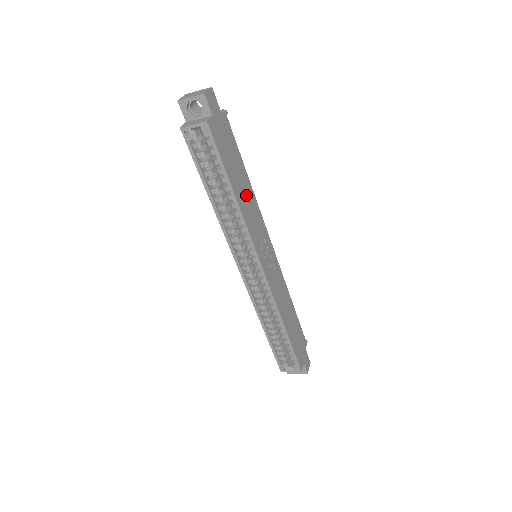
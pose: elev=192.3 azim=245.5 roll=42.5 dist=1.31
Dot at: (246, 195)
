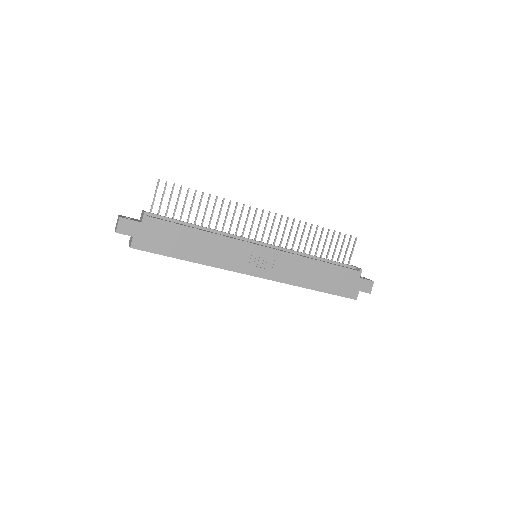
Dot at: (204, 246)
